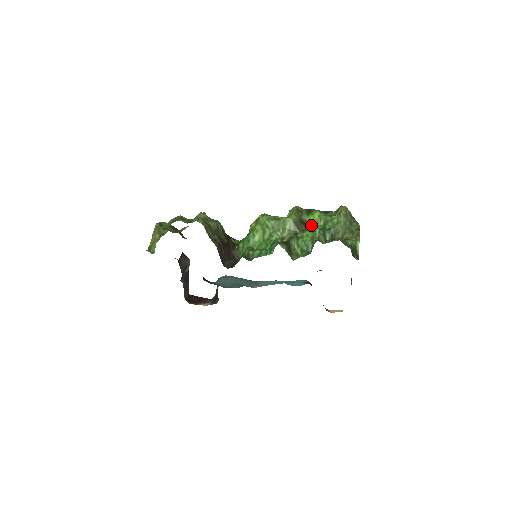
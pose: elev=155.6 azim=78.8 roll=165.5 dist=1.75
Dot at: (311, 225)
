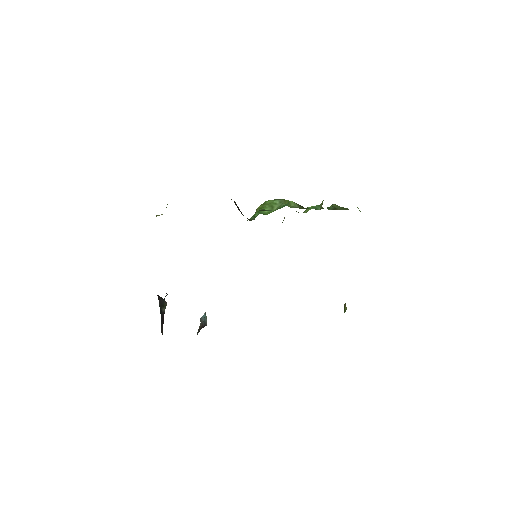
Dot at: occluded
